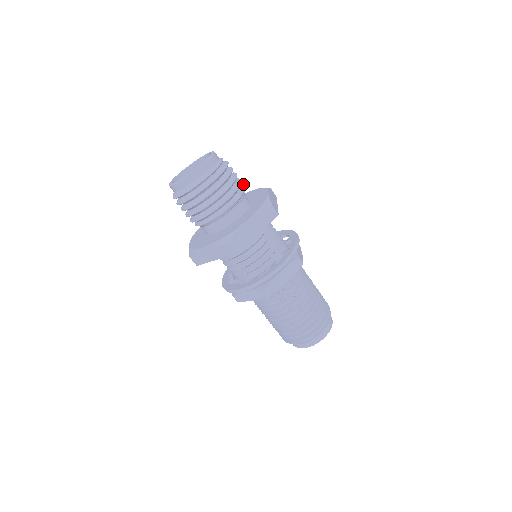
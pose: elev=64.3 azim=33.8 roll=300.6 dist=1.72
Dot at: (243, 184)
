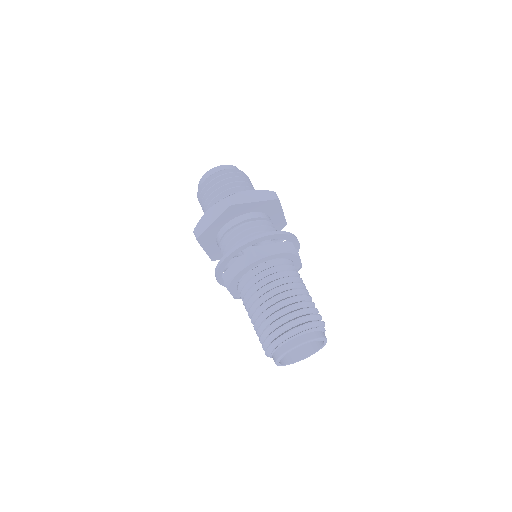
Dot at: occluded
